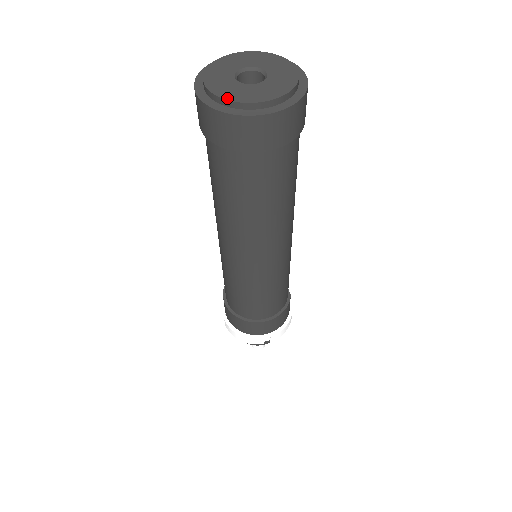
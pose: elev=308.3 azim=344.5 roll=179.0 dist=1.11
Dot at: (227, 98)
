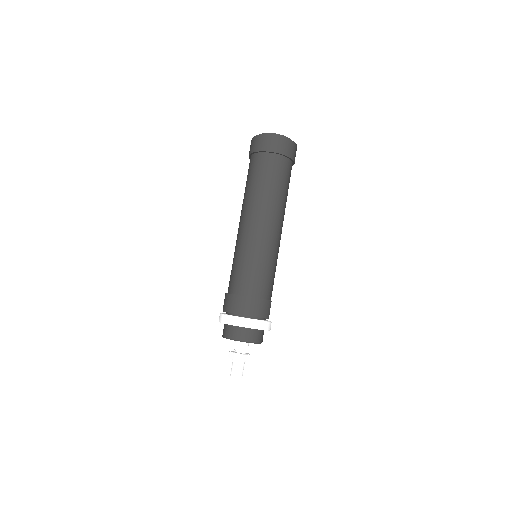
Dot at: occluded
